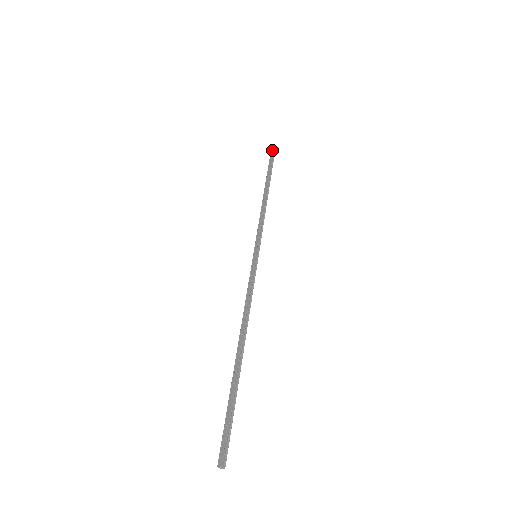
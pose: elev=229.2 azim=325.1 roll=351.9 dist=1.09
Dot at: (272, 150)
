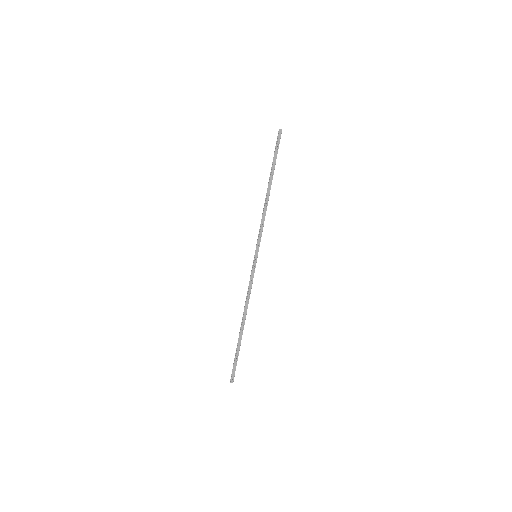
Dot at: (280, 136)
